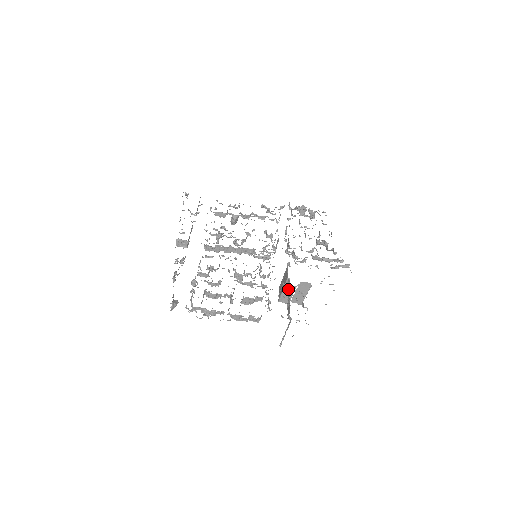
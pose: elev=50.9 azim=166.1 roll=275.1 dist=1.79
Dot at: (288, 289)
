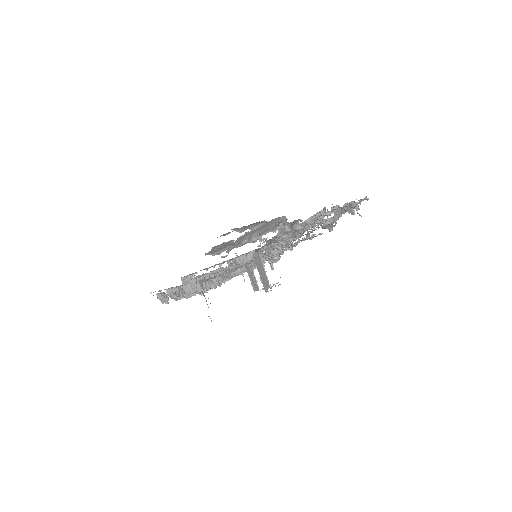
Dot at: occluded
